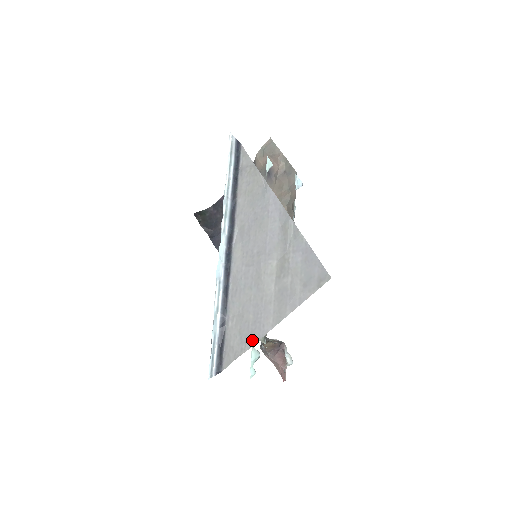
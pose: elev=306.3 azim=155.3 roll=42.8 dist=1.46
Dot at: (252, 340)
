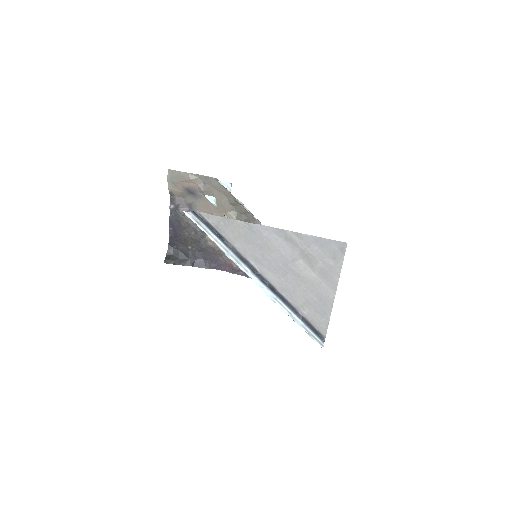
Dot at: (328, 309)
